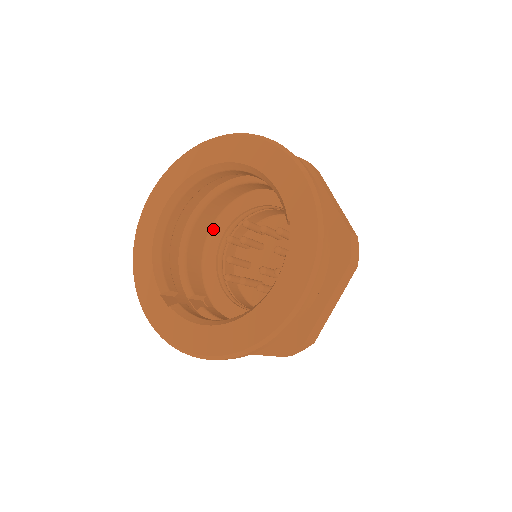
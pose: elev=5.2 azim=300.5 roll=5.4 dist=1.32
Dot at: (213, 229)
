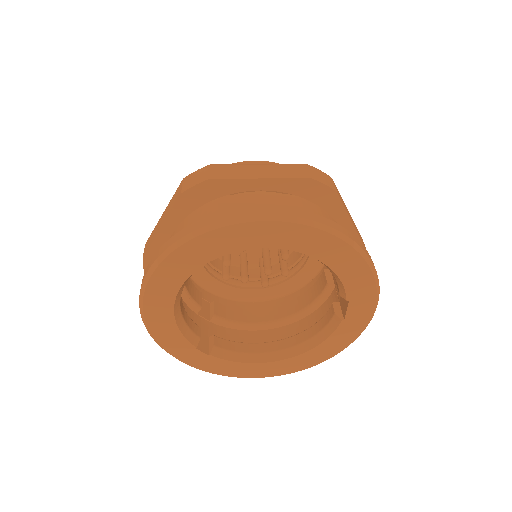
Dot at: occluded
